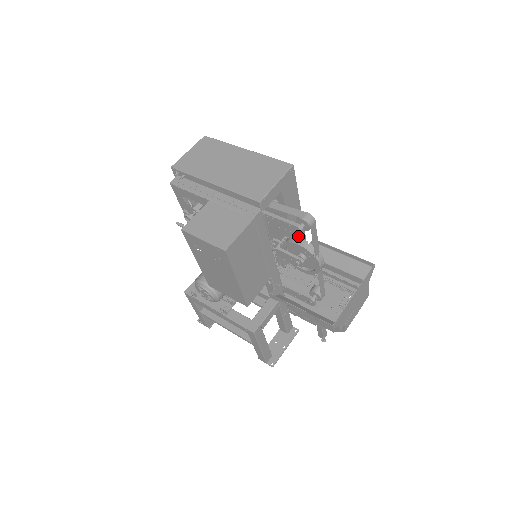
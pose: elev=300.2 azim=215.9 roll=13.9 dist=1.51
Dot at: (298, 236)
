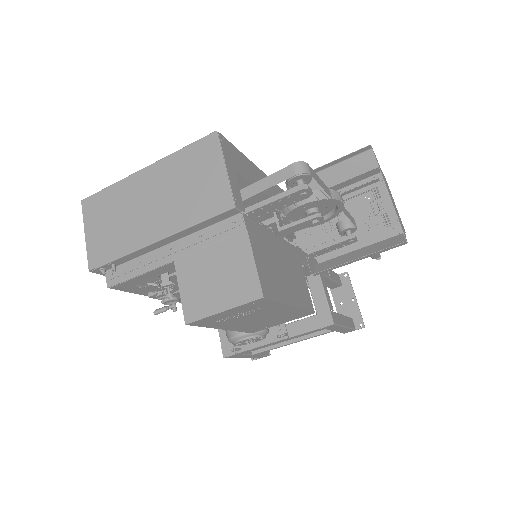
Dot at: occluded
